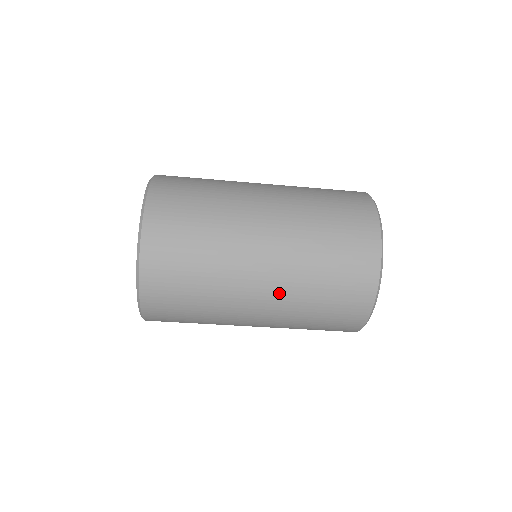
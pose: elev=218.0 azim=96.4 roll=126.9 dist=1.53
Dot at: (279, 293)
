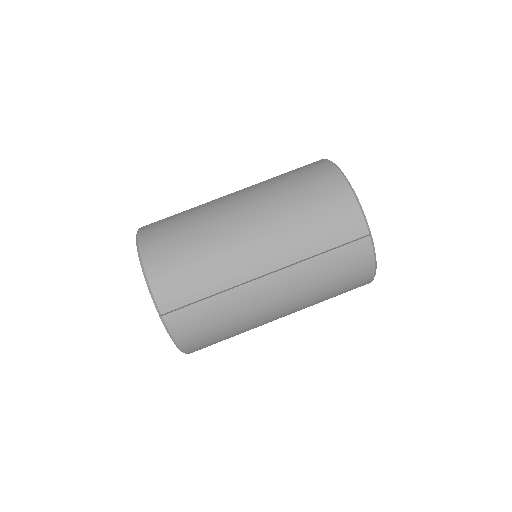
Dot at: (255, 199)
